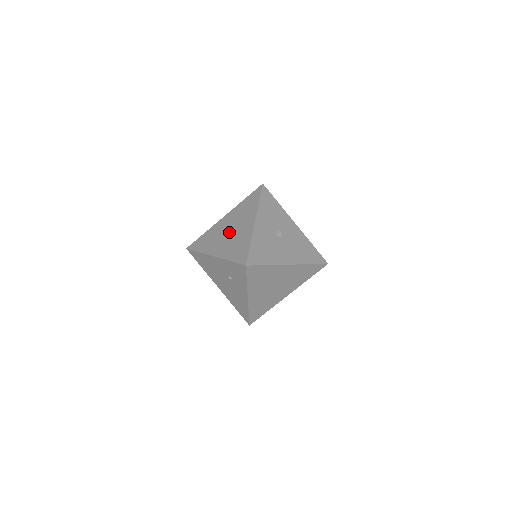
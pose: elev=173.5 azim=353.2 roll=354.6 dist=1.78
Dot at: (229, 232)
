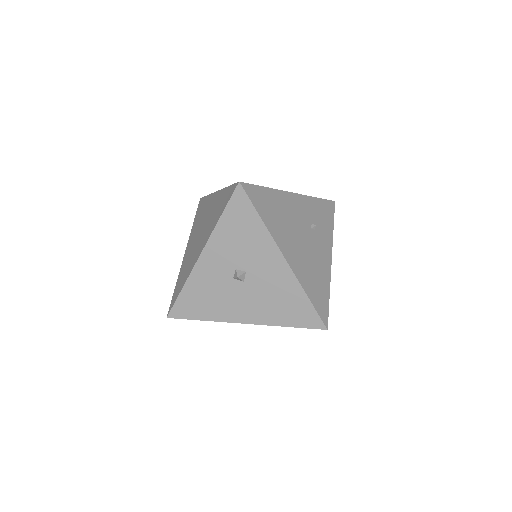
Dot at: (199, 233)
